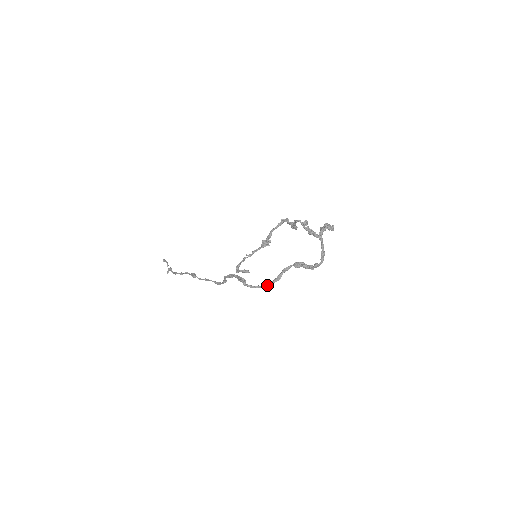
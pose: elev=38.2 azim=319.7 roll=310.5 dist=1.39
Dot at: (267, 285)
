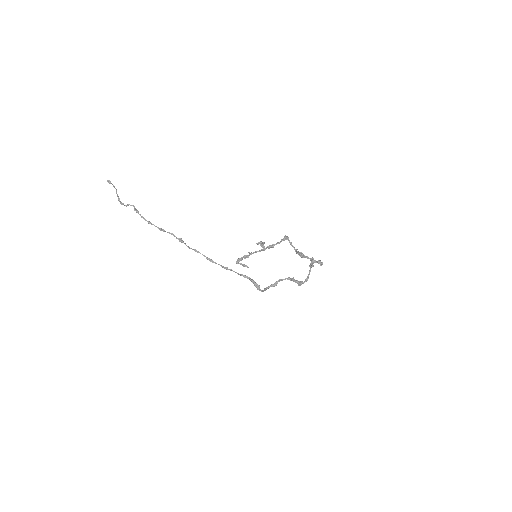
Dot at: (267, 288)
